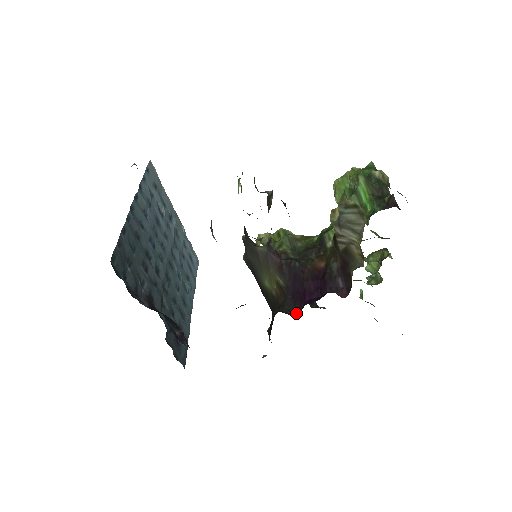
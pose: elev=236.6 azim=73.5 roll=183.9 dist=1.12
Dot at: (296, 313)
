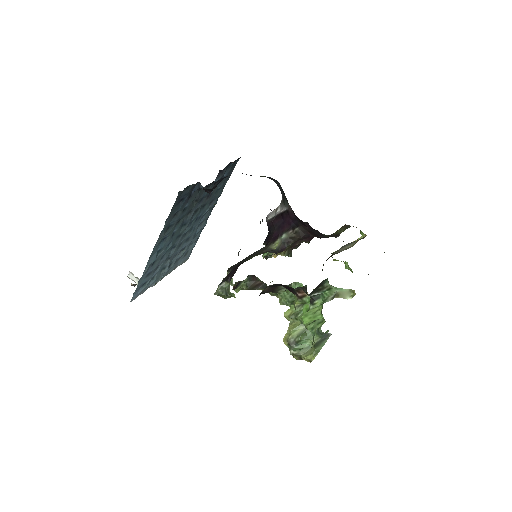
Dot at: occluded
